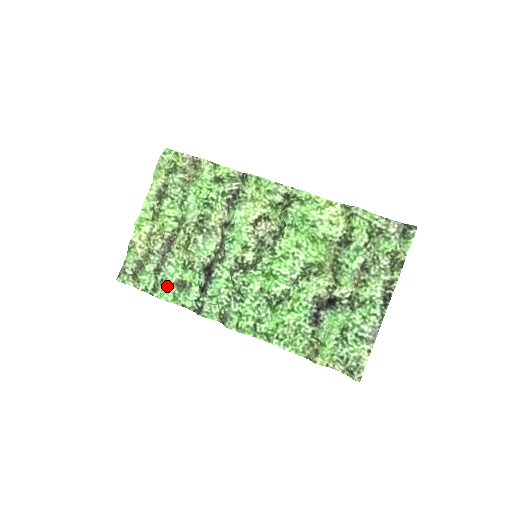
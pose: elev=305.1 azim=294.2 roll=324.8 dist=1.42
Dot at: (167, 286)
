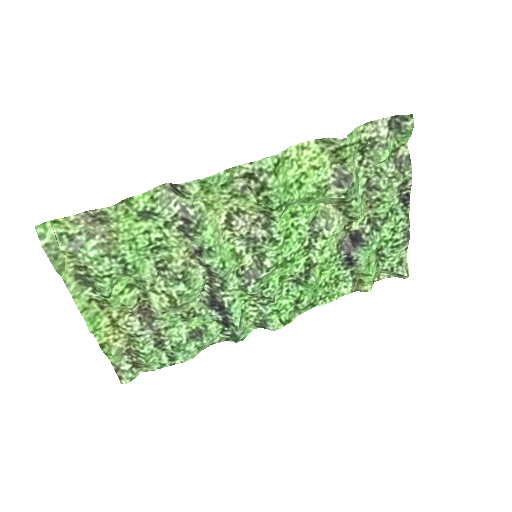
Dot at: (184, 348)
